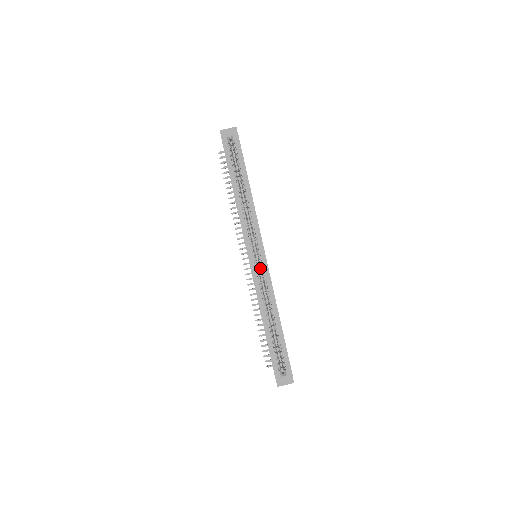
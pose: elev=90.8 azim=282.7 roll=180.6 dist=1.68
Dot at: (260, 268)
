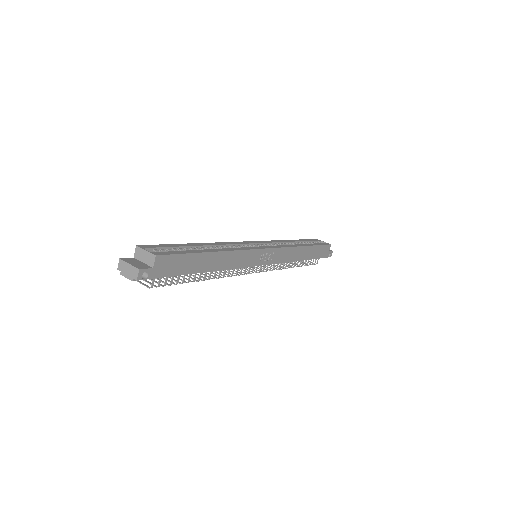
Dot at: occluded
